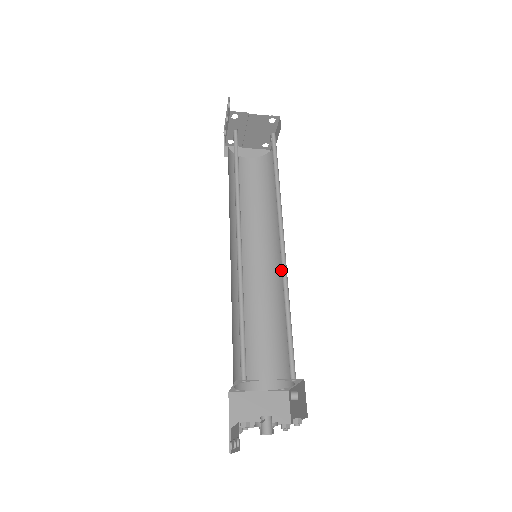
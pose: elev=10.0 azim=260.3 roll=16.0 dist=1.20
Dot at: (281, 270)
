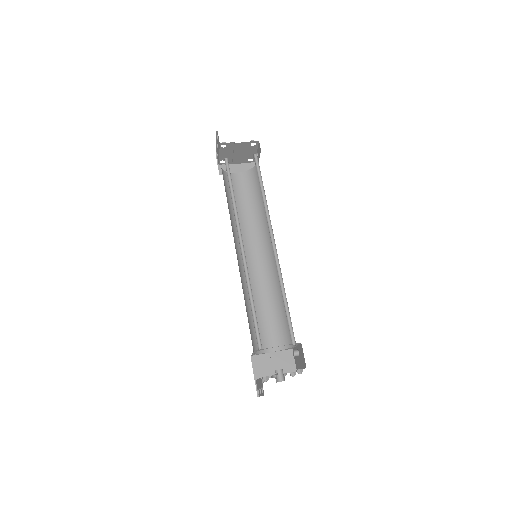
Dot at: occluded
